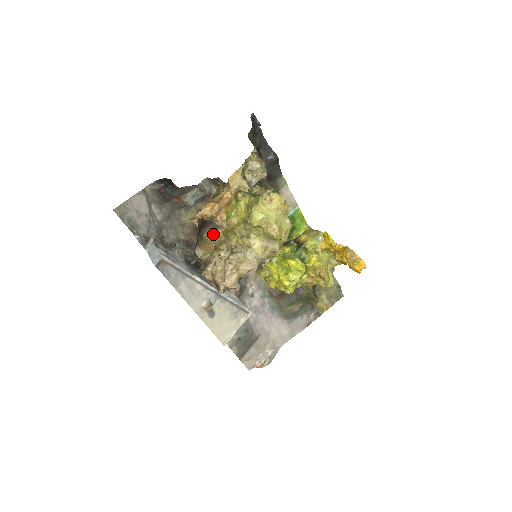
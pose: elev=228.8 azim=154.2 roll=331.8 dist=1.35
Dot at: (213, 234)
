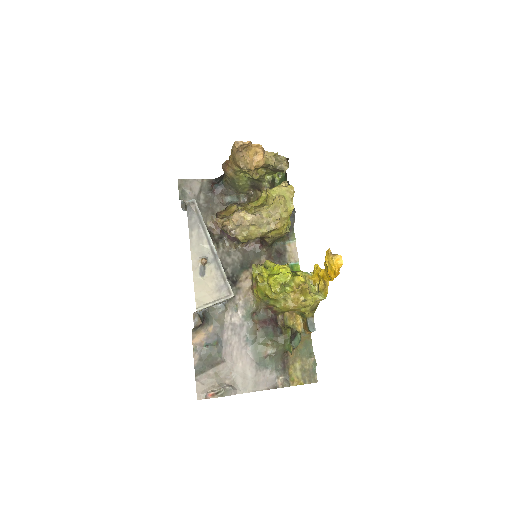
Dot at: (236, 205)
